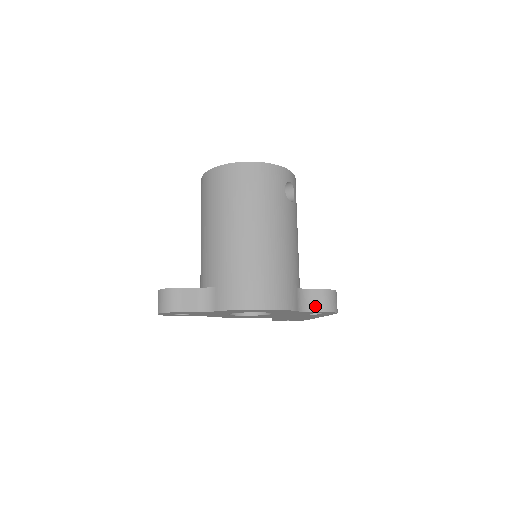
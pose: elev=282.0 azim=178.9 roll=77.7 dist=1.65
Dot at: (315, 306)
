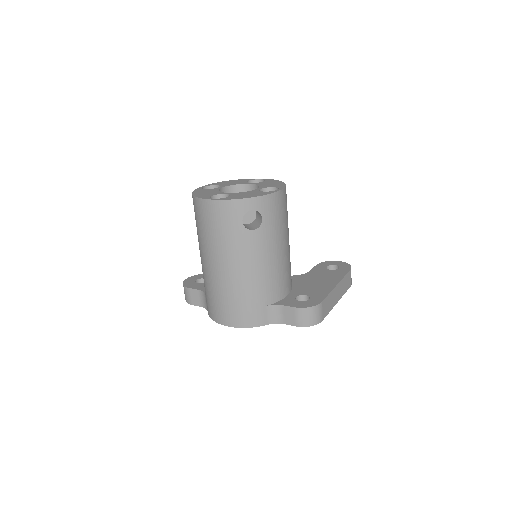
Dot at: (287, 320)
